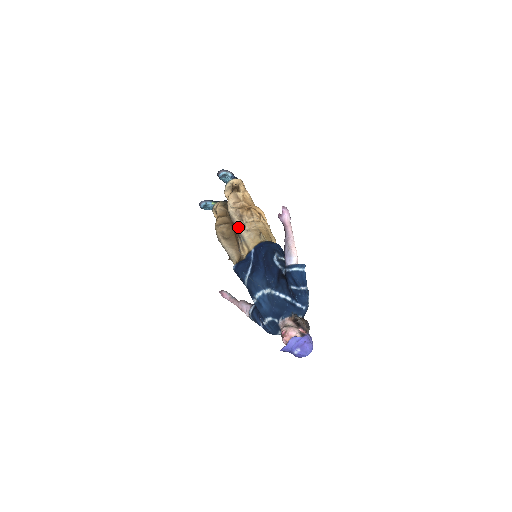
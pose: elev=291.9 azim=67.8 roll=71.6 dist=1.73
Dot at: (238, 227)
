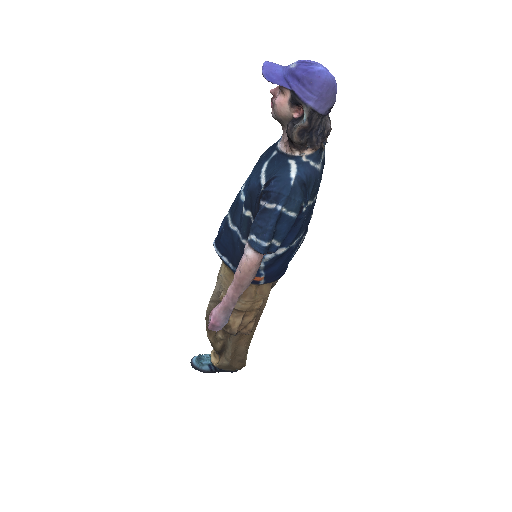
Dot at: occluded
